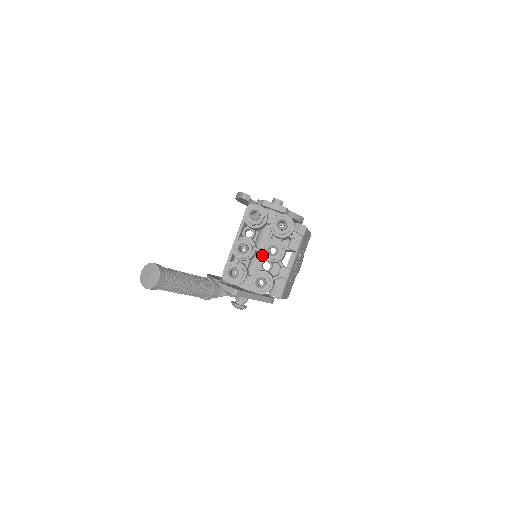
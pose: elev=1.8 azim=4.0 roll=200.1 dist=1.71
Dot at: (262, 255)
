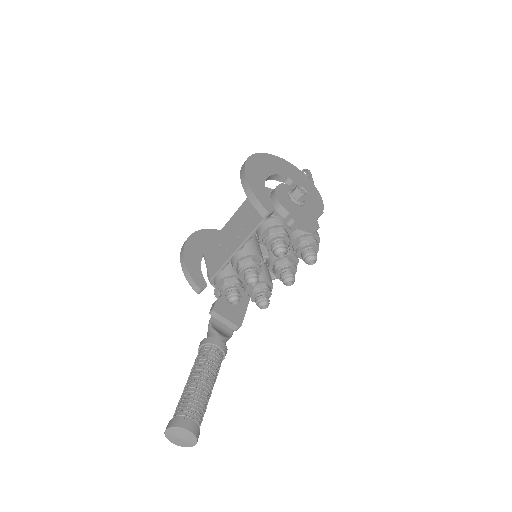
Dot at: (269, 269)
